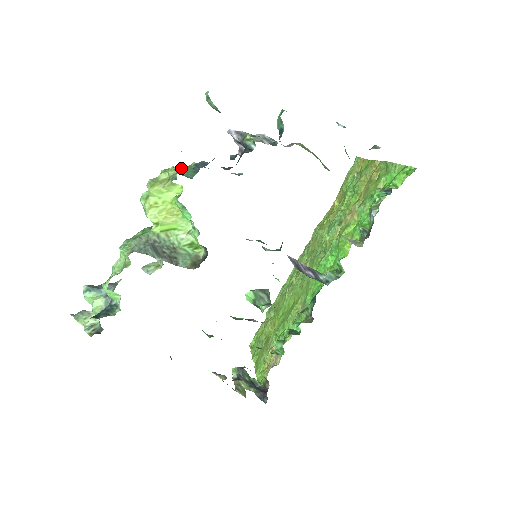
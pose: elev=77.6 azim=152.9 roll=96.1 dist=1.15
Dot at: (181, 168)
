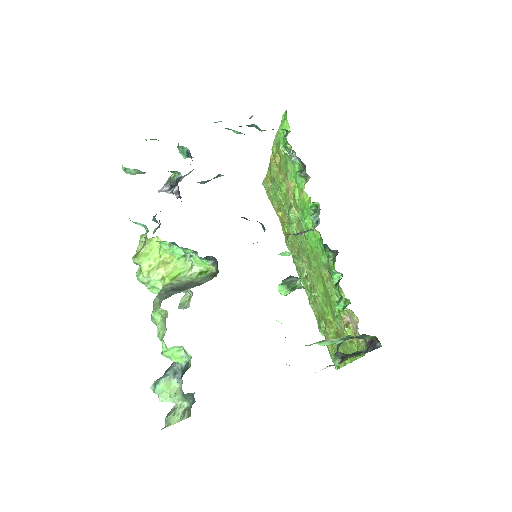
Dot at: occluded
